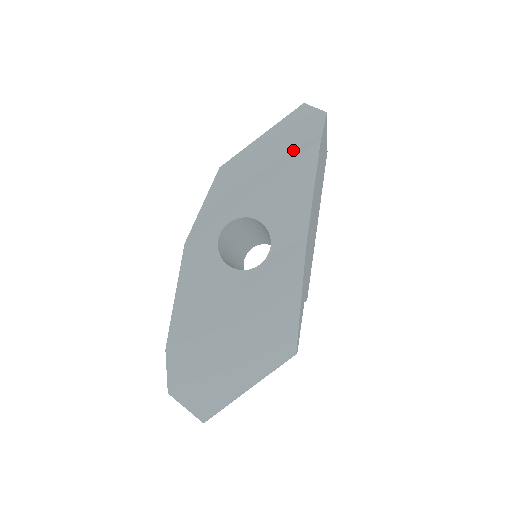
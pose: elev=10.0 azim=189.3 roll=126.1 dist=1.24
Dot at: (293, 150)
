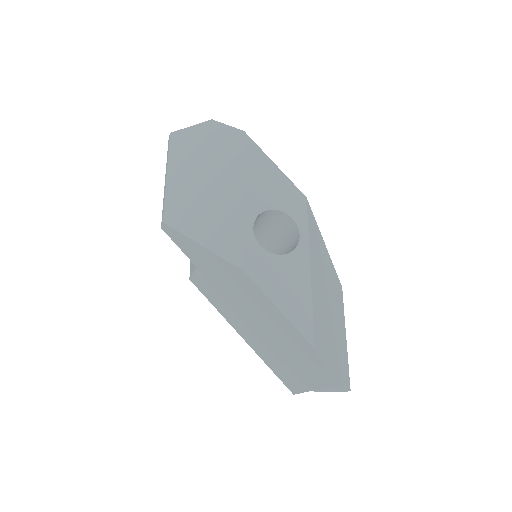
Dot at: (229, 153)
